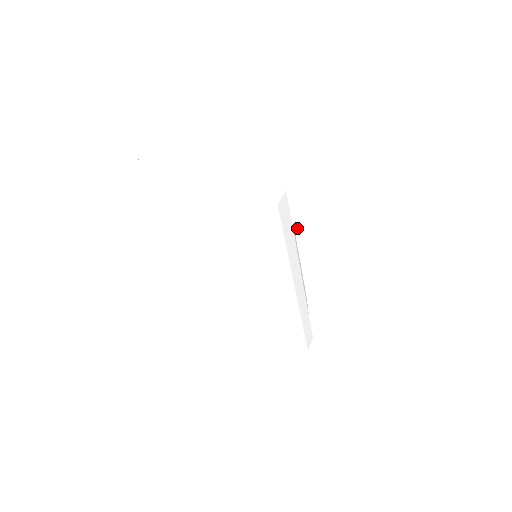
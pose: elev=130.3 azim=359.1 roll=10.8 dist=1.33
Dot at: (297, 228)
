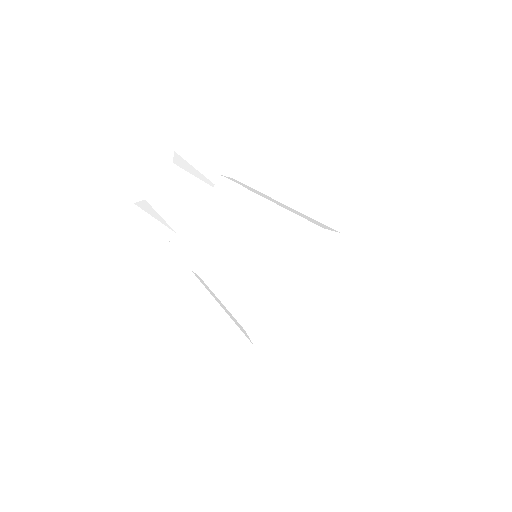
Dot at: occluded
